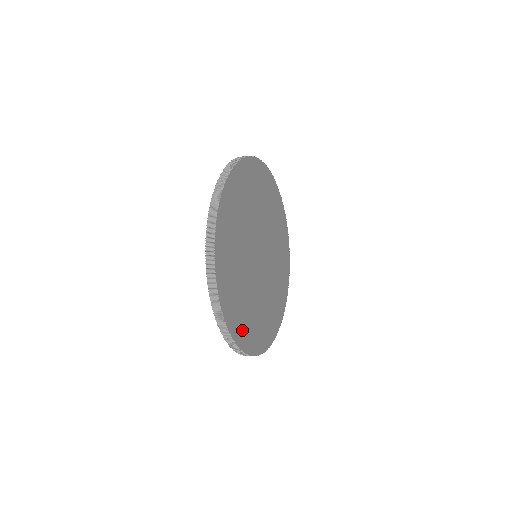
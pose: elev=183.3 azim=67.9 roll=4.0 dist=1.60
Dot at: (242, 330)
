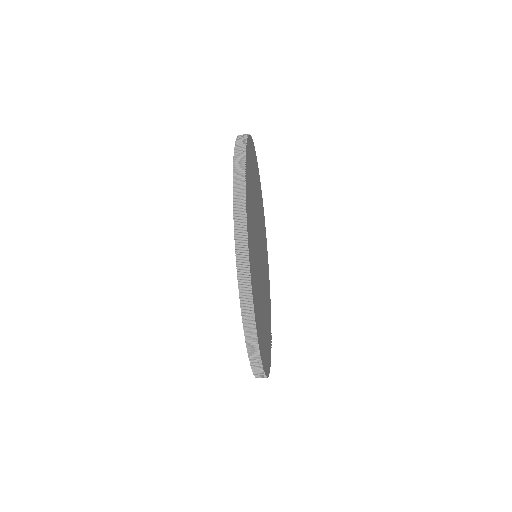
Dot at: (261, 339)
